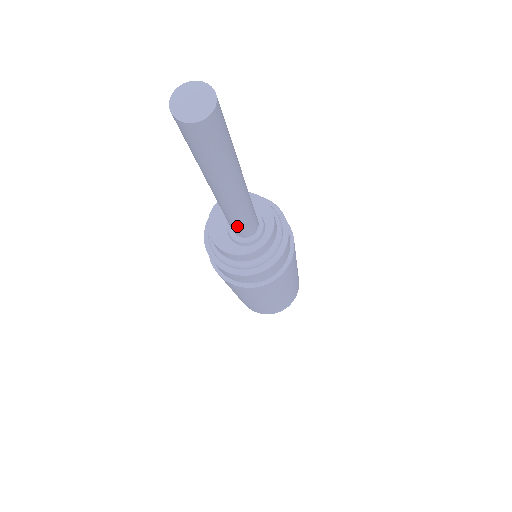
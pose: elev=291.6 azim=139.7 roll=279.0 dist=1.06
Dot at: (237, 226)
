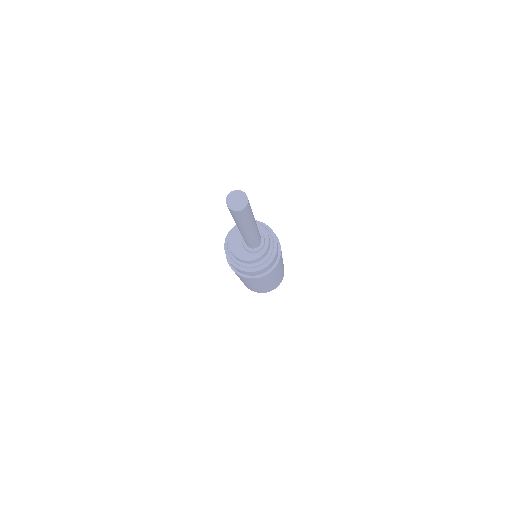
Dot at: (254, 243)
